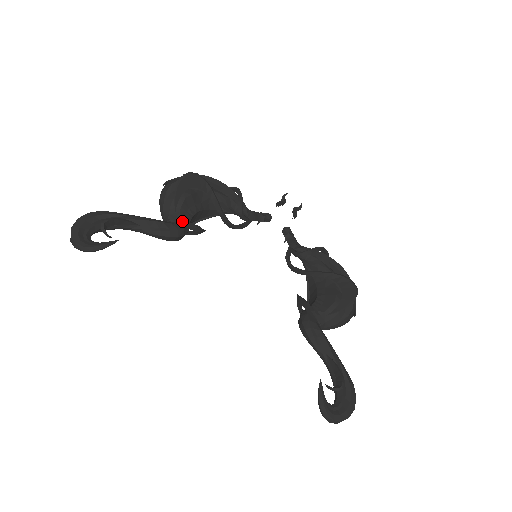
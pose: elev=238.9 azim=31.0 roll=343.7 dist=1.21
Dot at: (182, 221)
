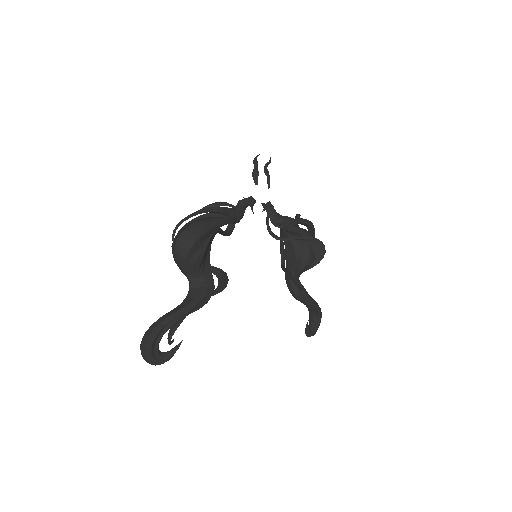
Dot at: (217, 291)
